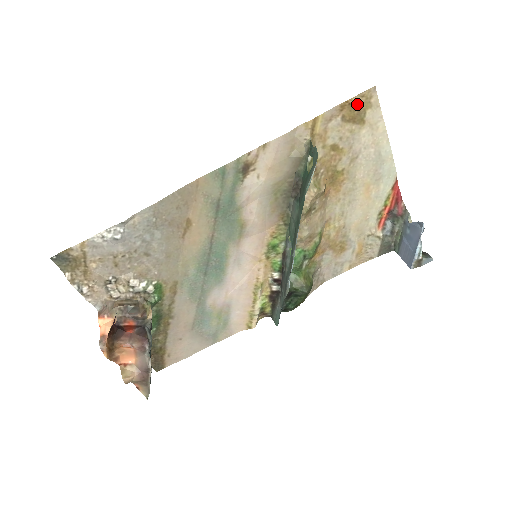
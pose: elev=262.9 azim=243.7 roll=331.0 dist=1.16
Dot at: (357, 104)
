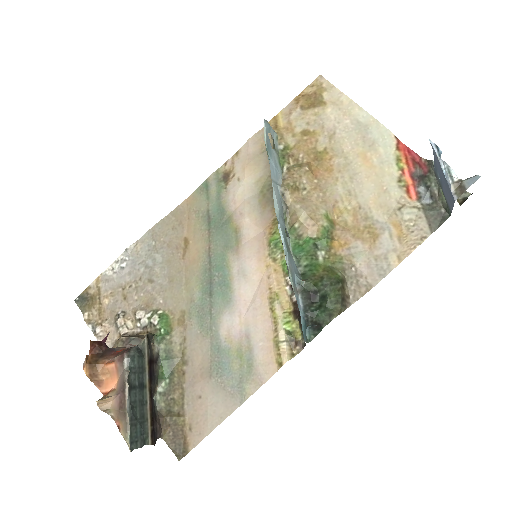
Dot at: (311, 94)
